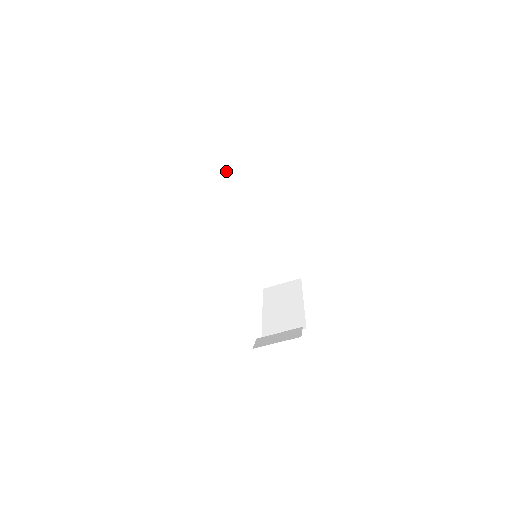
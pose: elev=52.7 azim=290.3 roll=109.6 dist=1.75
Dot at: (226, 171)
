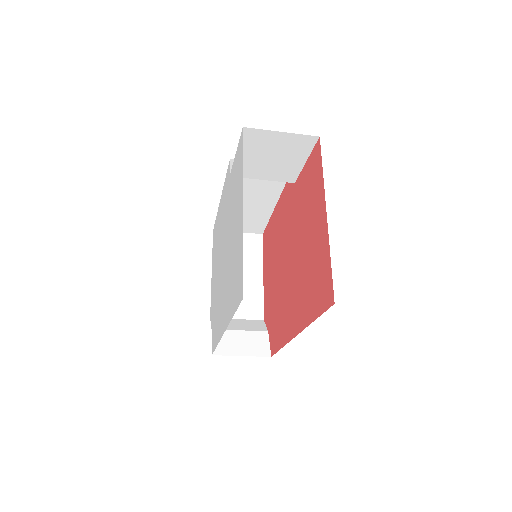
Dot at: (271, 138)
